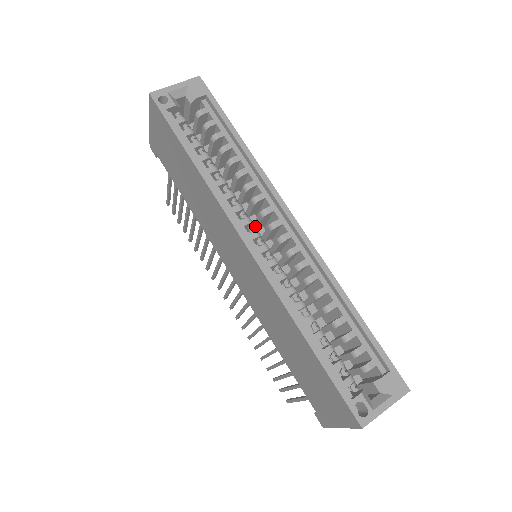
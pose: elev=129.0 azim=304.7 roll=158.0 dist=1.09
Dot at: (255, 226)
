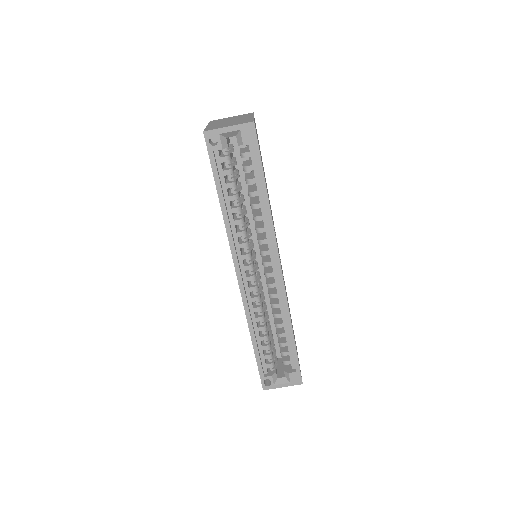
Dot at: occluded
